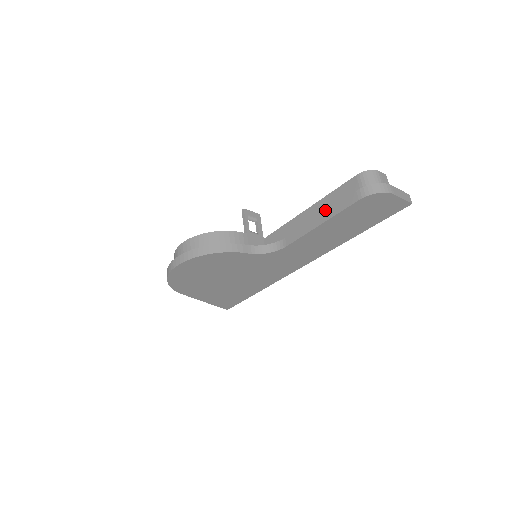
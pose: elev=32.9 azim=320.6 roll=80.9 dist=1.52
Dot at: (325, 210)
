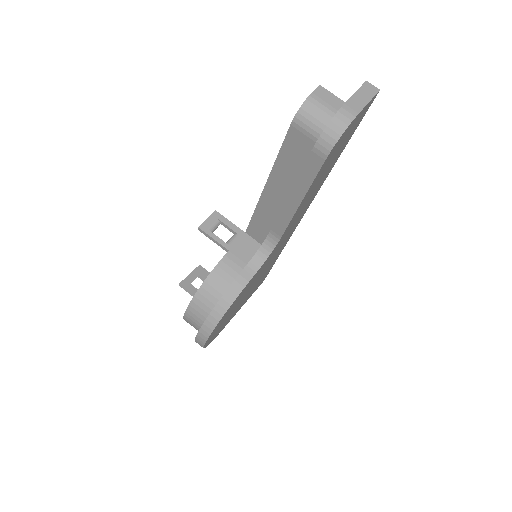
Dot at: (288, 180)
